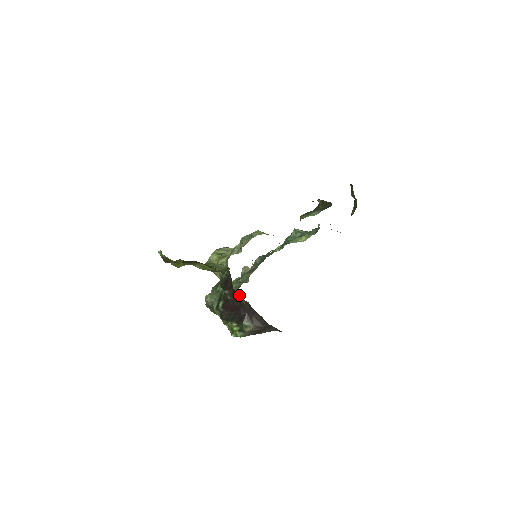
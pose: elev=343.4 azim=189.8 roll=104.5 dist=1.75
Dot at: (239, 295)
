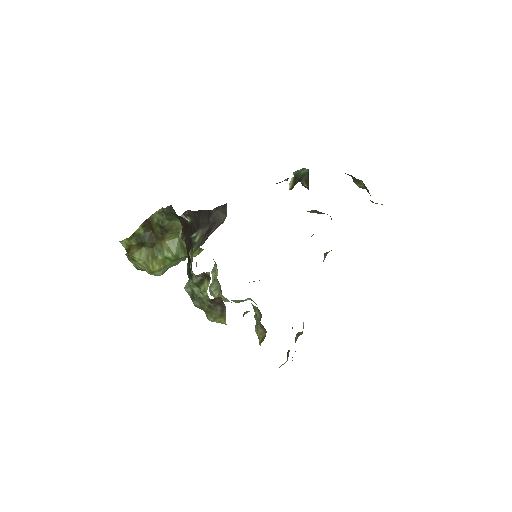
Dot at: (186, 221)
